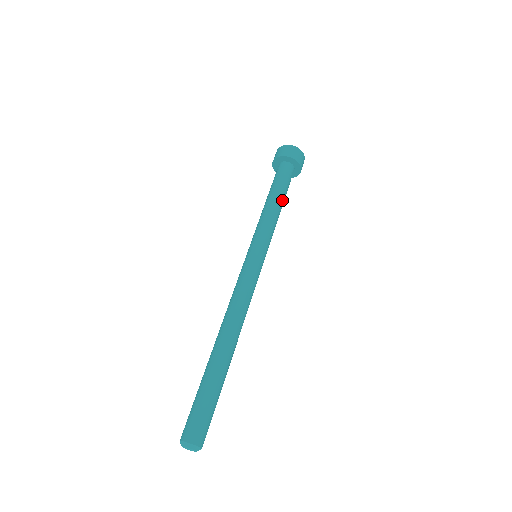
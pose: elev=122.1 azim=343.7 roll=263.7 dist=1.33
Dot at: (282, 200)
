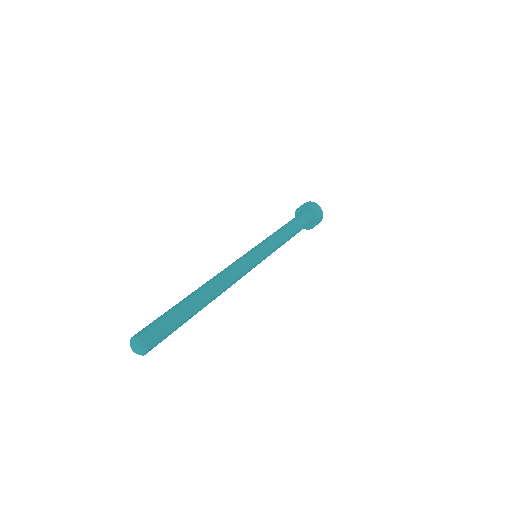
Dot at: (293, 231)
